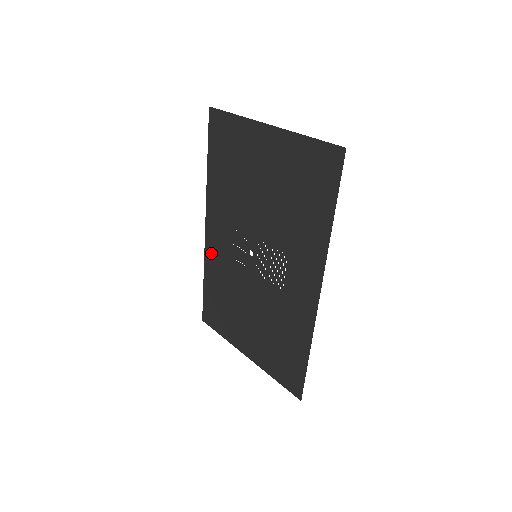
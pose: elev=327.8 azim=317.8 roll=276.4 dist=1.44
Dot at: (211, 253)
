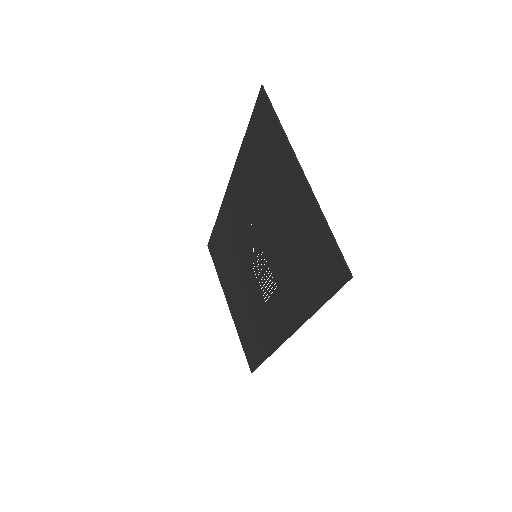
Dot at: (226, 210)
